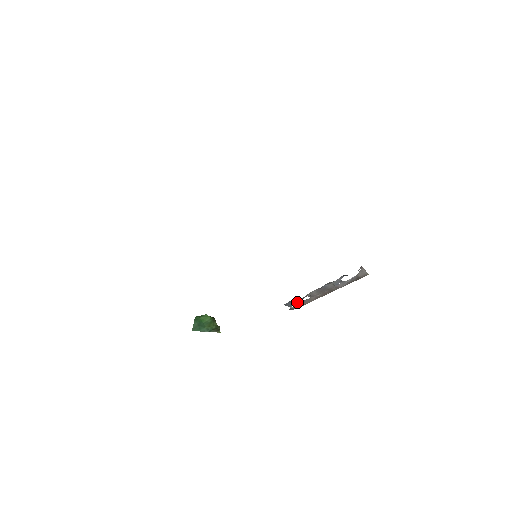
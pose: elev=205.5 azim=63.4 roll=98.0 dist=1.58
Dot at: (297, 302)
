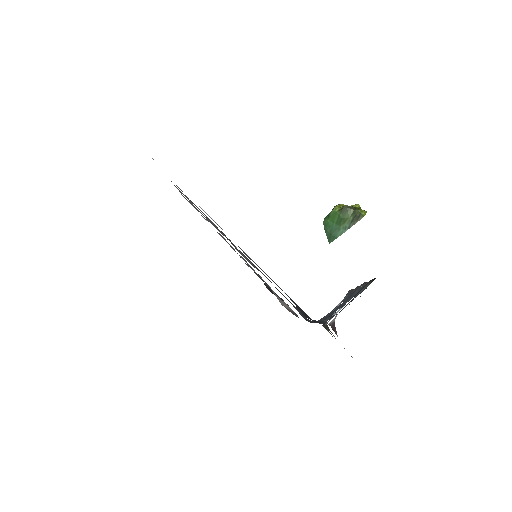
Dot at: (335, 307)
